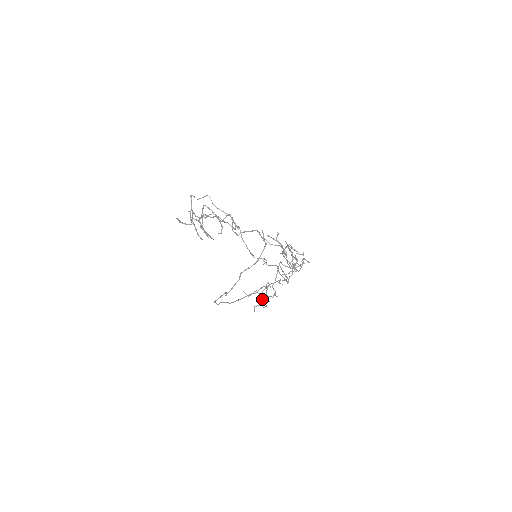
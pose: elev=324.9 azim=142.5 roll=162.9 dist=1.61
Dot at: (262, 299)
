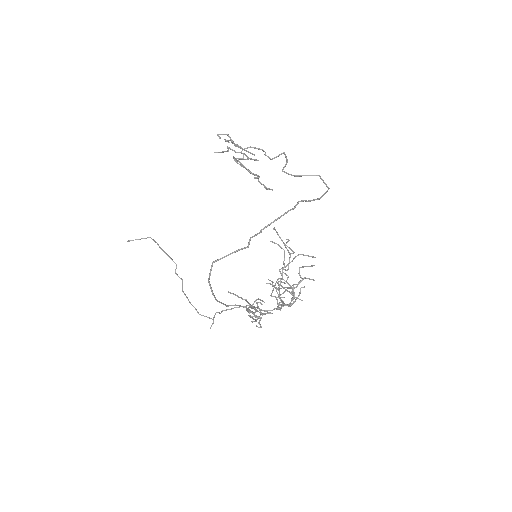
Dot at: (260, 302)
